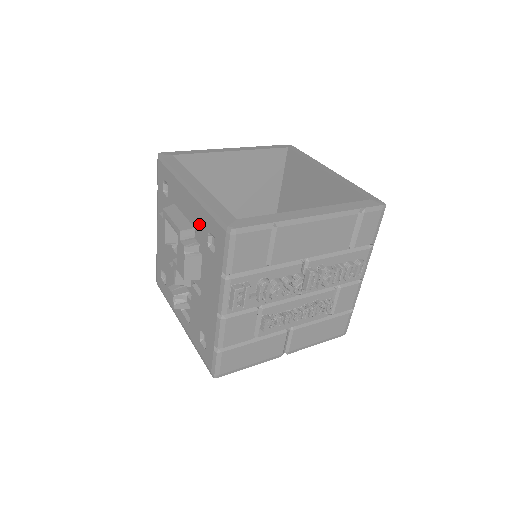
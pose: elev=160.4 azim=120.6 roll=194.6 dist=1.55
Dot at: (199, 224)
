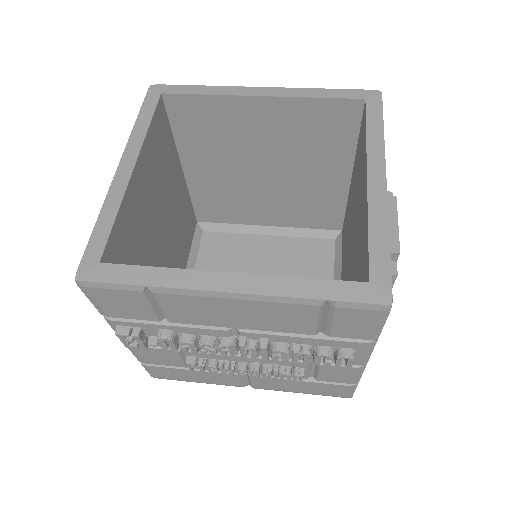
Dot at: occluded
